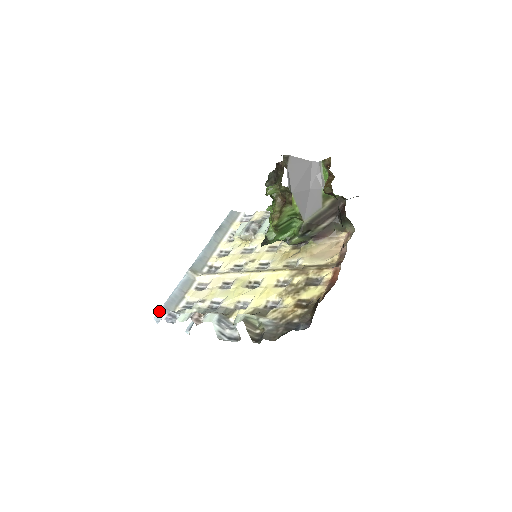
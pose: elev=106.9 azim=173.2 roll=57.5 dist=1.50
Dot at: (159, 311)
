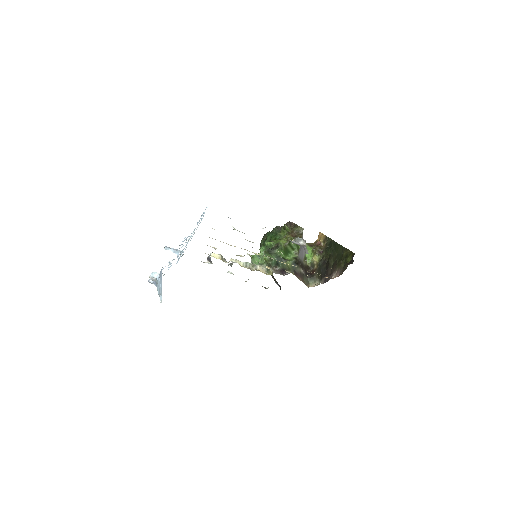
Dot at: occluded
